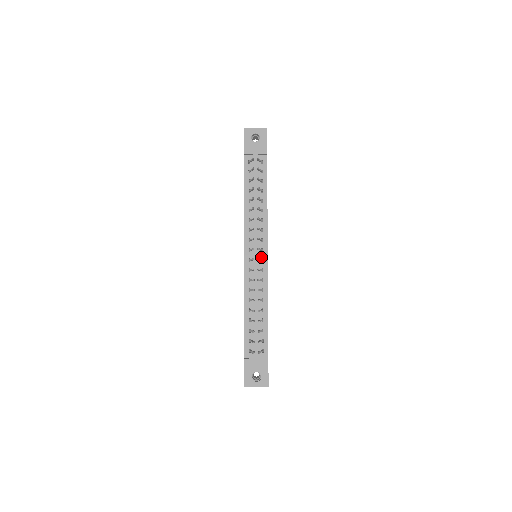
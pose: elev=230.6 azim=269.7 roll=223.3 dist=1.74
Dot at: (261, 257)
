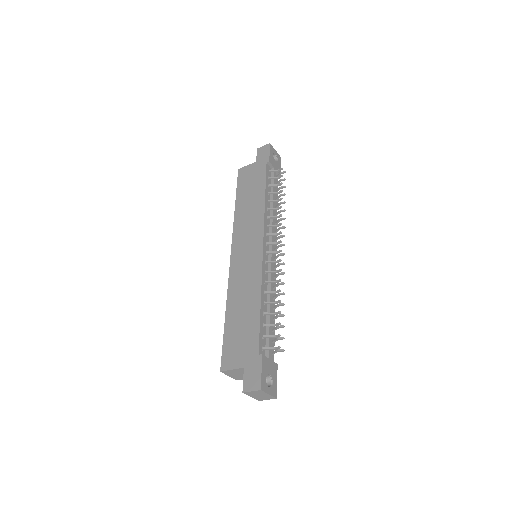
Dot at: occluded
